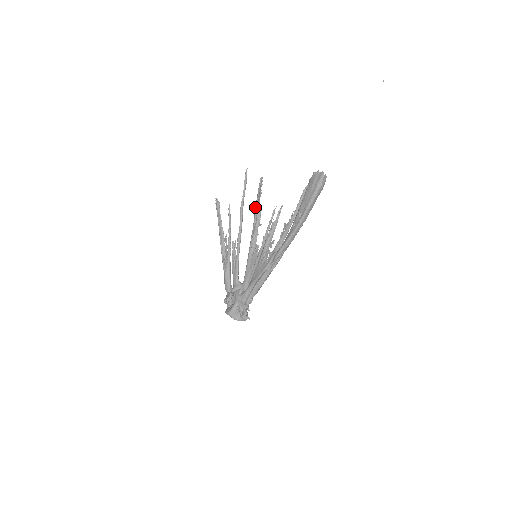
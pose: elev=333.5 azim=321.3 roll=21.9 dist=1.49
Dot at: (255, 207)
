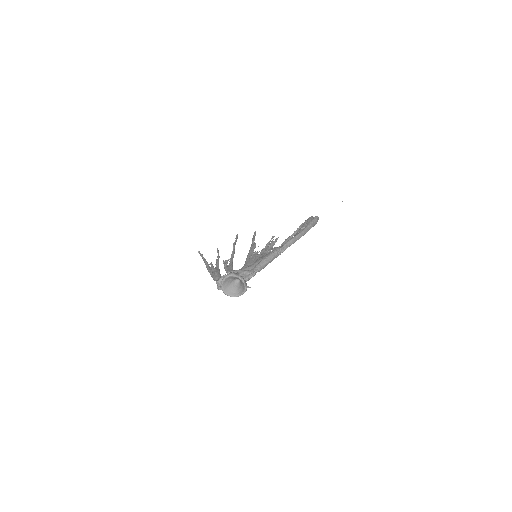
Dot at: (253, 238)
